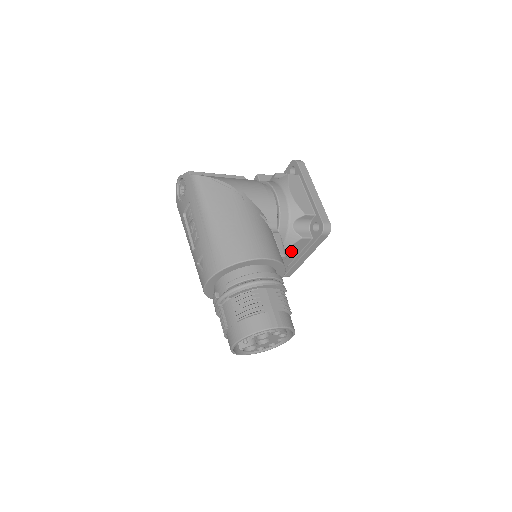
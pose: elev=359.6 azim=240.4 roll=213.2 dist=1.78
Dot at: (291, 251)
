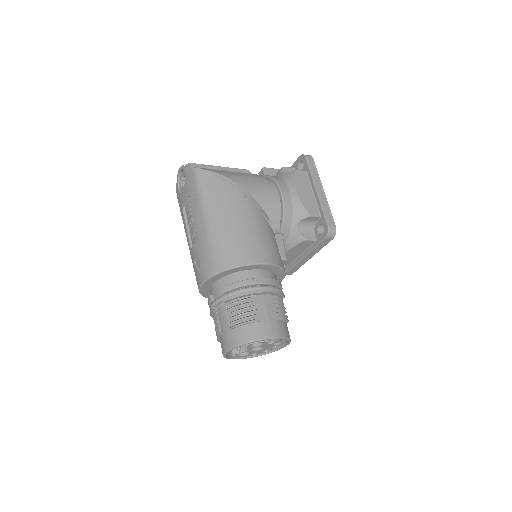
Dot at: (293, 251)
